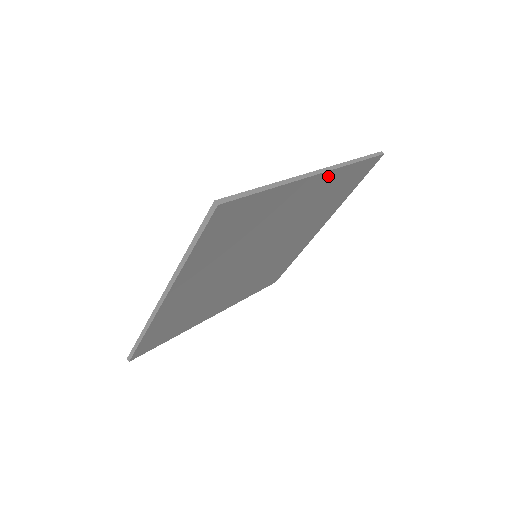
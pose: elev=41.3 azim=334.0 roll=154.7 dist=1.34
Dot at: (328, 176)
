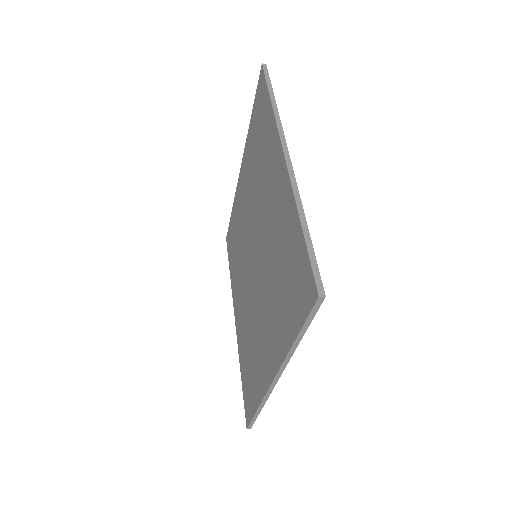
Dot at: occluded
